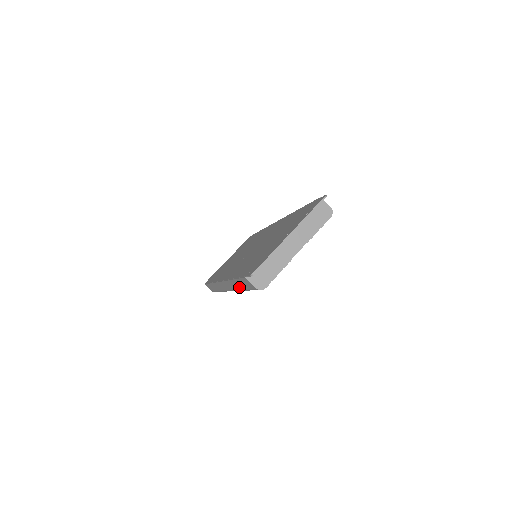
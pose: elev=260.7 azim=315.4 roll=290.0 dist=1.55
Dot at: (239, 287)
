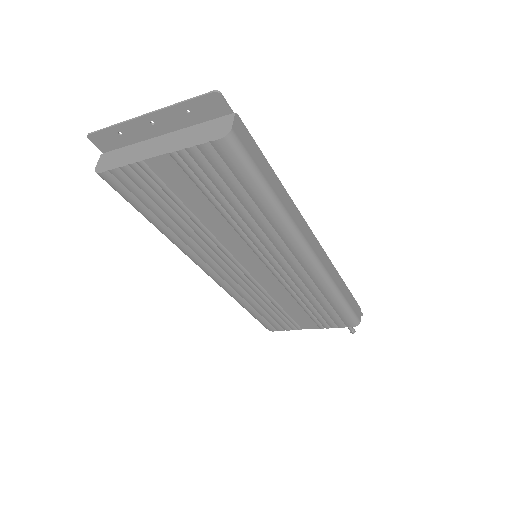
Dot at: occluded
